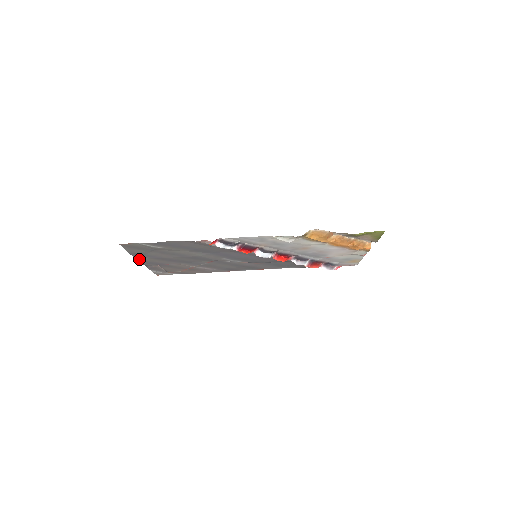
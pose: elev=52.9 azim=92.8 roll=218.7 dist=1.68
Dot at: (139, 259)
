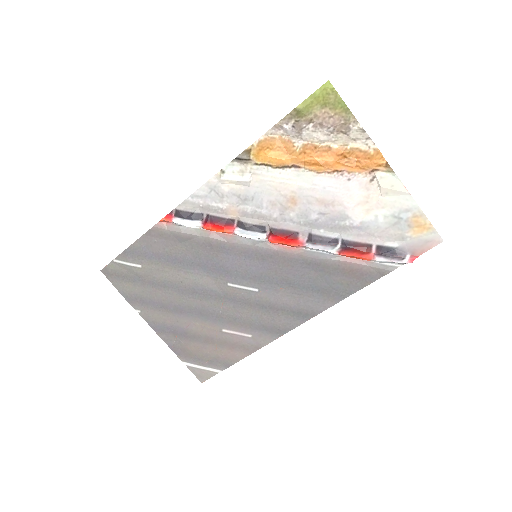
Dot at: (145, 318)
